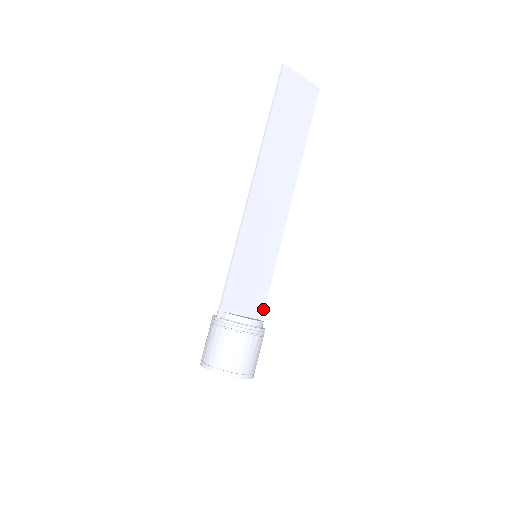
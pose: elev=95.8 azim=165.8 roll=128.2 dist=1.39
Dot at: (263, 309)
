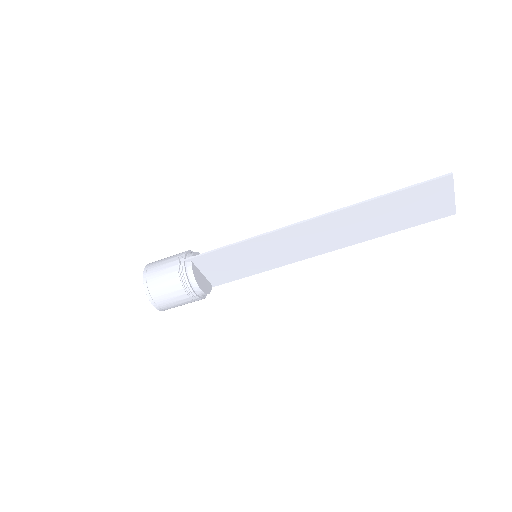
Dot at: (222, 283)
